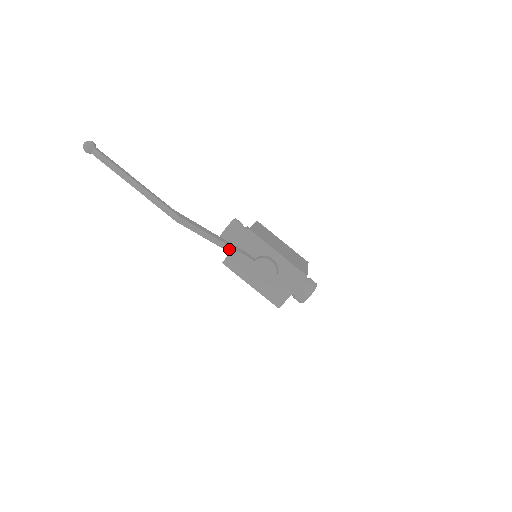
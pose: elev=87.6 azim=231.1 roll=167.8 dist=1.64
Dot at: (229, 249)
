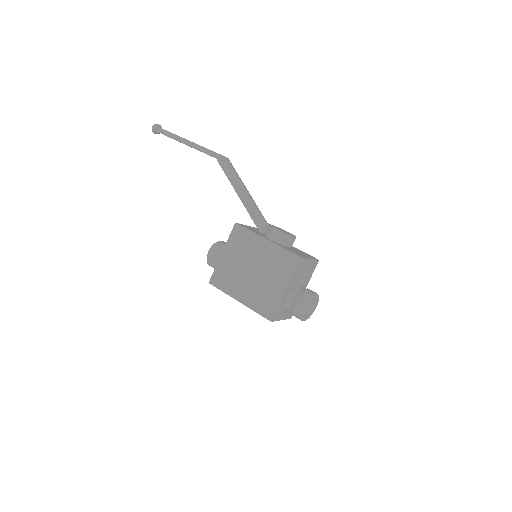
Dot at: (254, 203)
